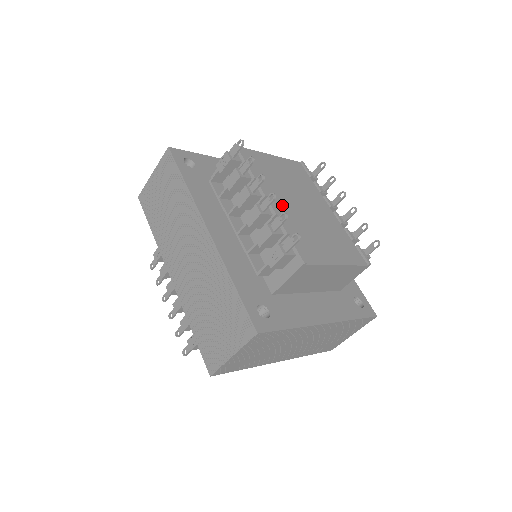
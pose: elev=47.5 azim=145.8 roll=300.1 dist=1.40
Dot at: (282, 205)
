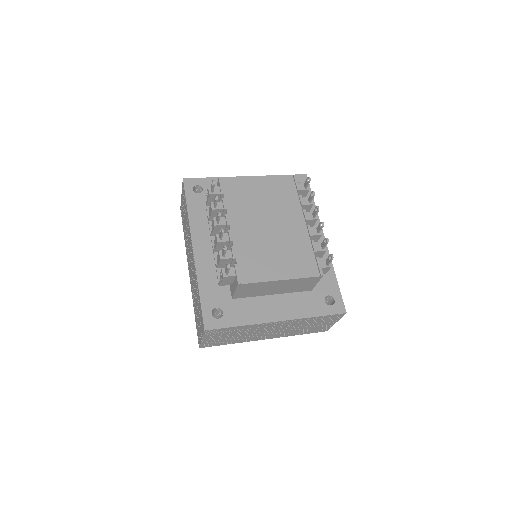
Dot at: (244, 230)
